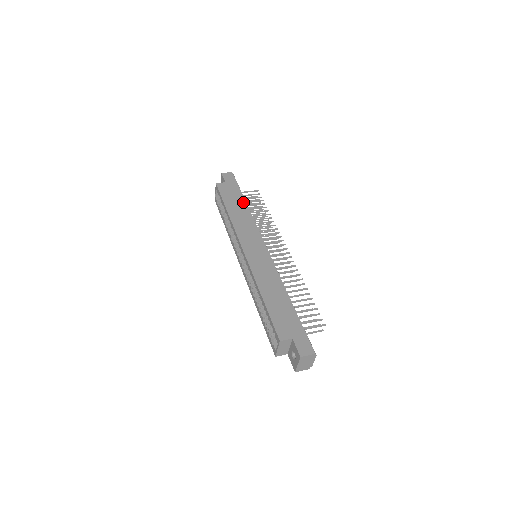
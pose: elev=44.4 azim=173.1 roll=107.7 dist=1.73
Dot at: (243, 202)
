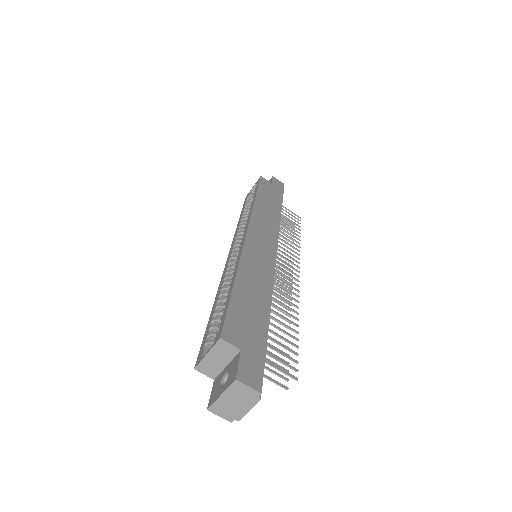
Dot at: (279, 206)
